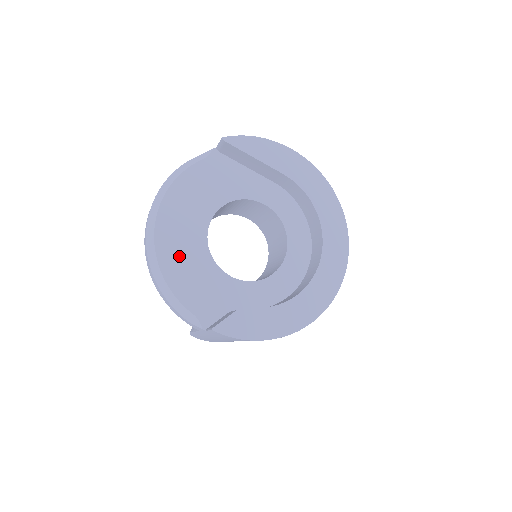
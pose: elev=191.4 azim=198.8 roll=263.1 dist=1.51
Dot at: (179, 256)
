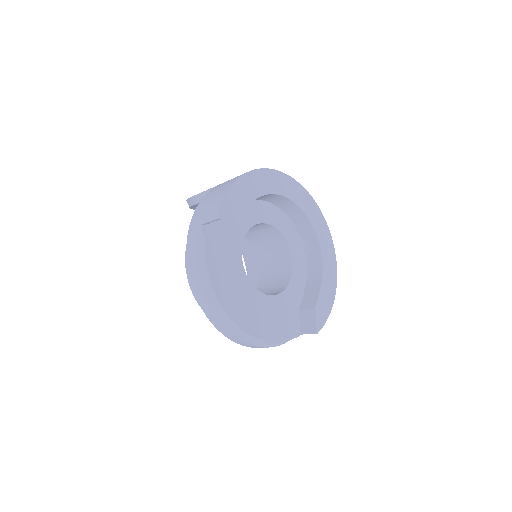
Dot at: (257, 319)
